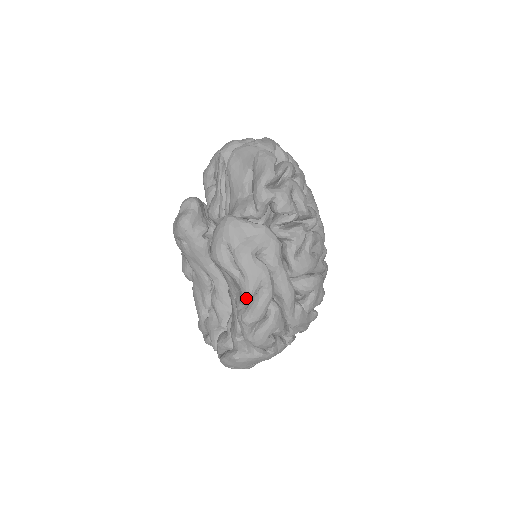
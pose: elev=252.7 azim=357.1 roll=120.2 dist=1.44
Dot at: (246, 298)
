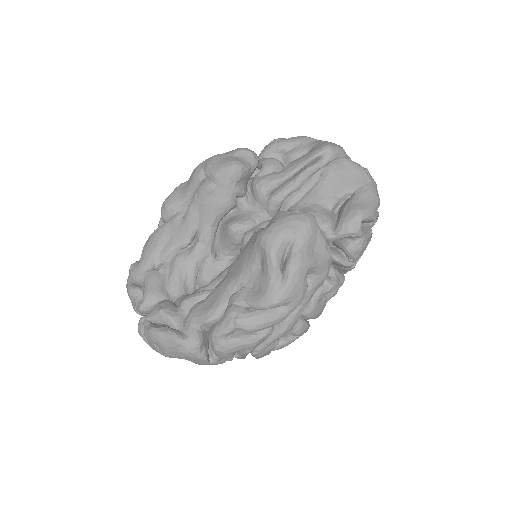
Dot at: (264, 304)
